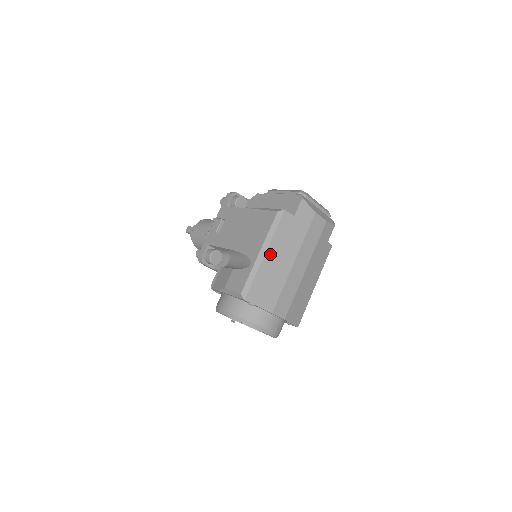
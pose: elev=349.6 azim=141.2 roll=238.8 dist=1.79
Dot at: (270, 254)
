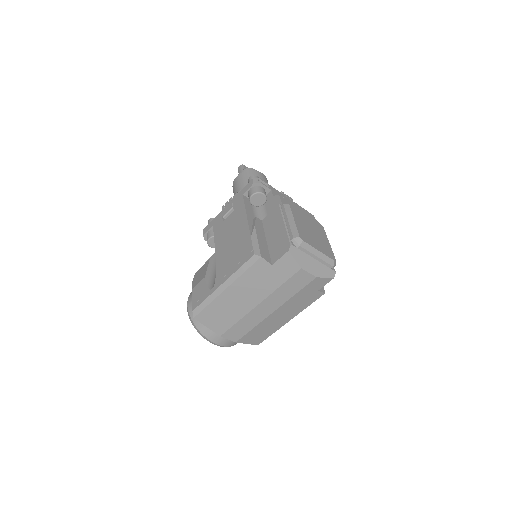
Dot at: (232, 290)
